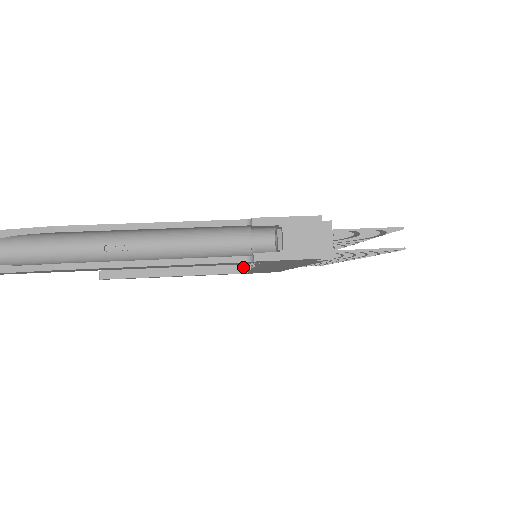
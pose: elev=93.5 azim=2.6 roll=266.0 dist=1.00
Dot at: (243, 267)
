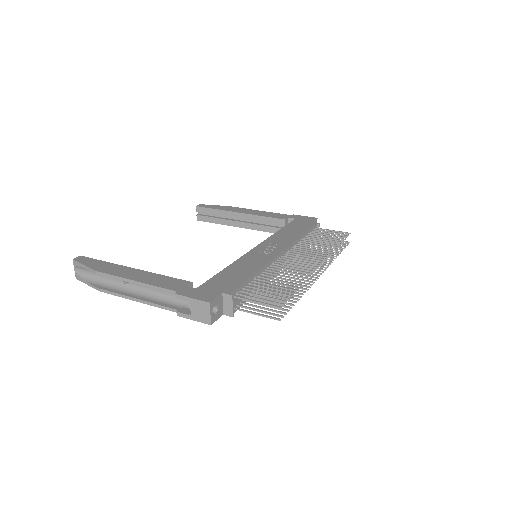
Dot at: occluded
